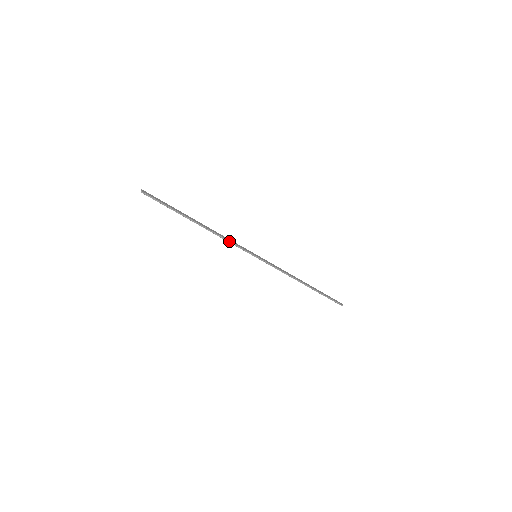
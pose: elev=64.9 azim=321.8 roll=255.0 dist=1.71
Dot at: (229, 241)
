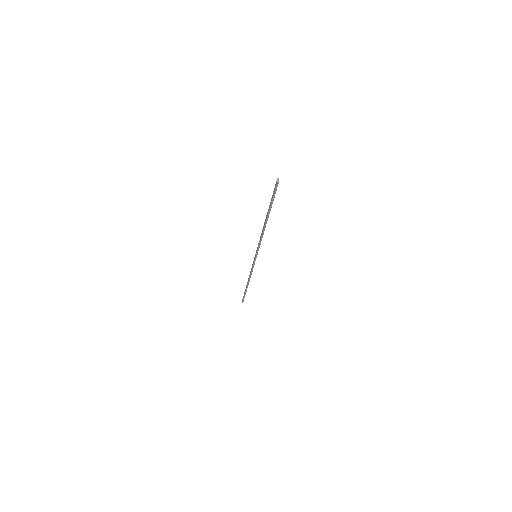
Dot at: occluded
